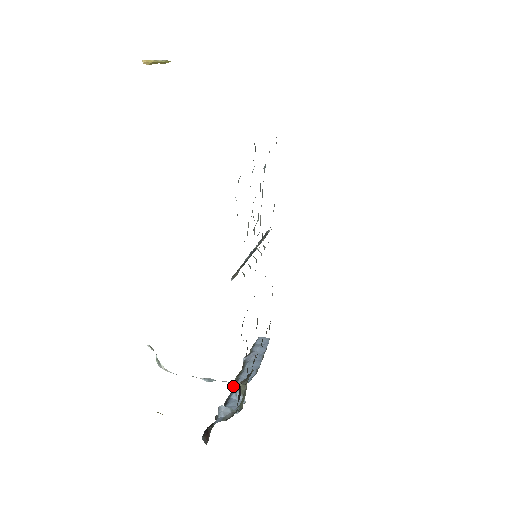
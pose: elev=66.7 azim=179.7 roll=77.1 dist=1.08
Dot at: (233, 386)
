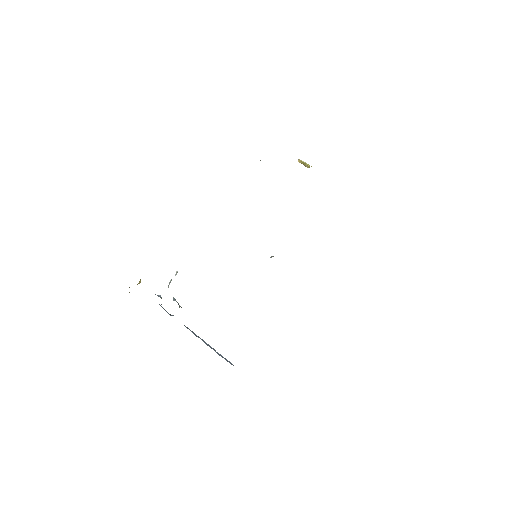
Dot at: occluded
